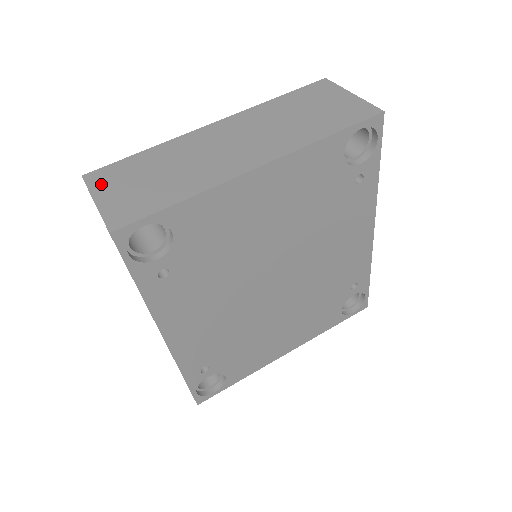
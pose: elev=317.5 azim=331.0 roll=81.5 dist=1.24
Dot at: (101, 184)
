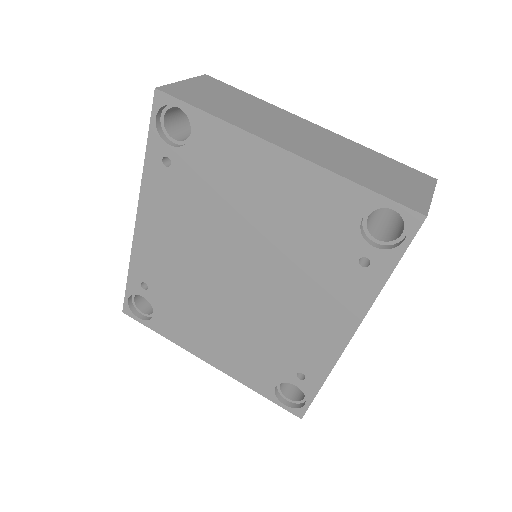
Dot at: (203, 82)
